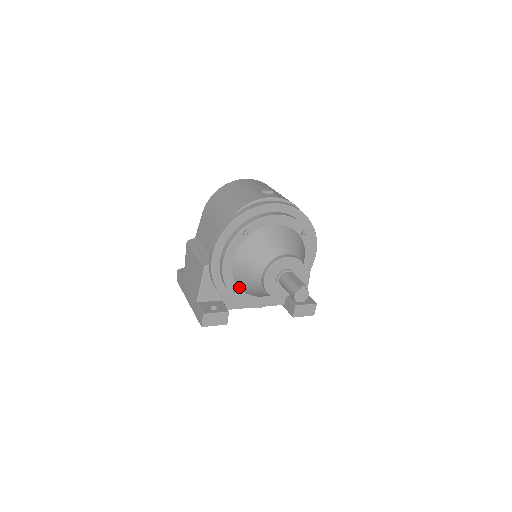
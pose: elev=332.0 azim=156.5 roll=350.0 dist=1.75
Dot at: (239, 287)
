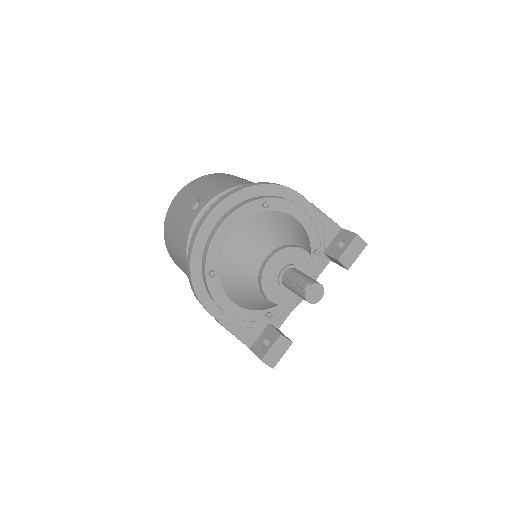
Dot at: (266, 309)
